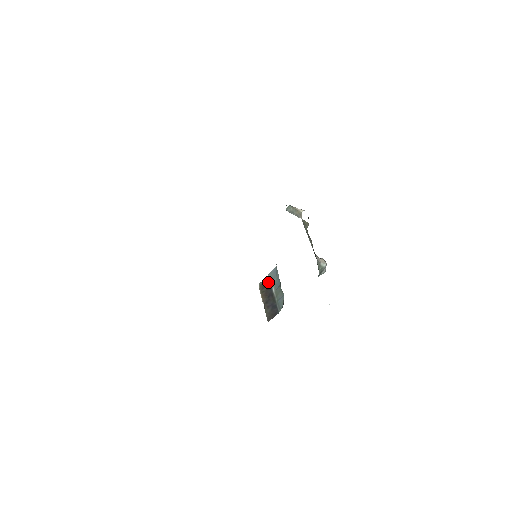
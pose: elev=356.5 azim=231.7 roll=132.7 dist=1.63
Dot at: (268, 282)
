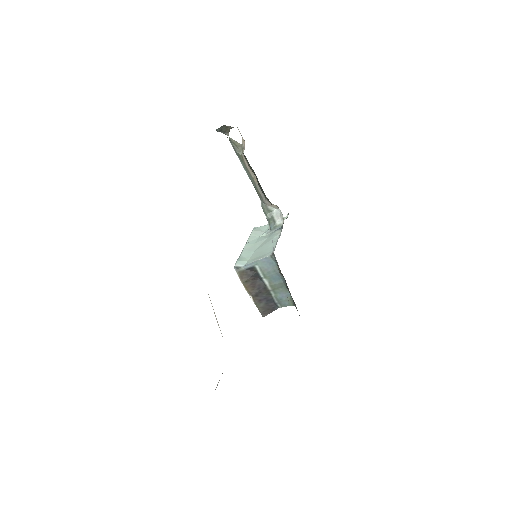
Dot at: (254, 271)
